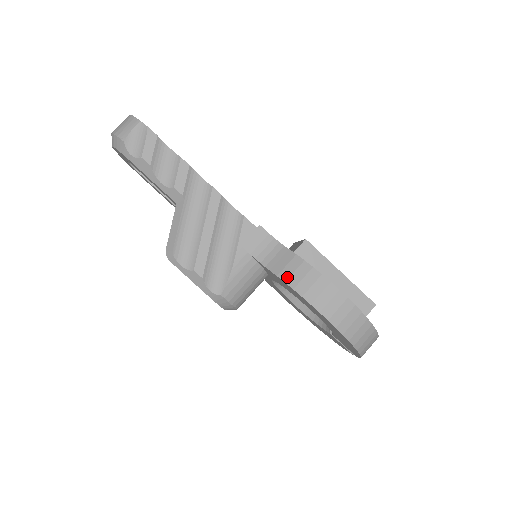
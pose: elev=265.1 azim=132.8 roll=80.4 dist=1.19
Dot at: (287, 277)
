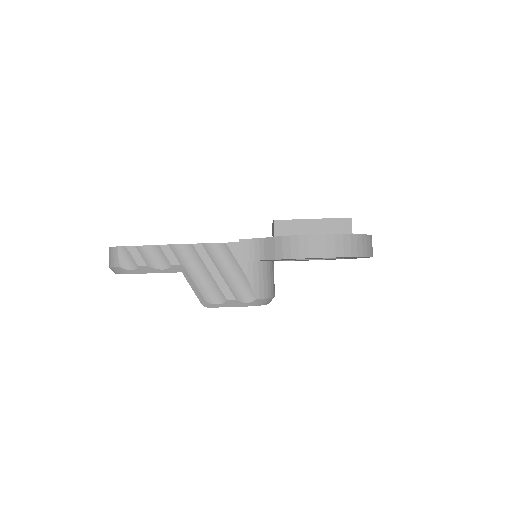
Dot at: (281, 255)
